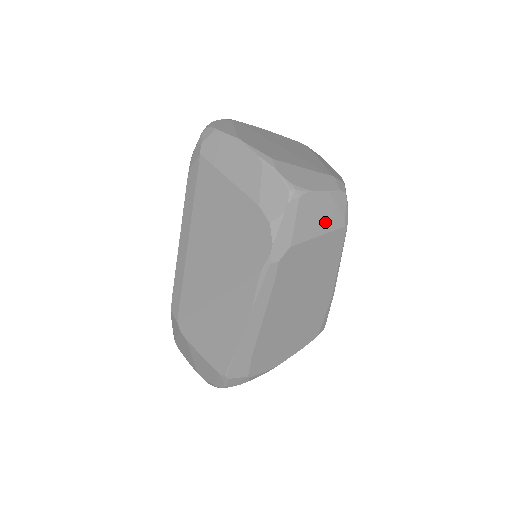
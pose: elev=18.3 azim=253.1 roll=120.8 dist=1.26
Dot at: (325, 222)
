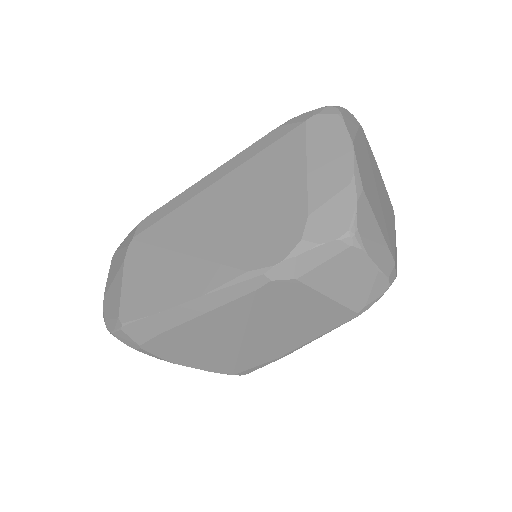
Dot at: (347, 291)
